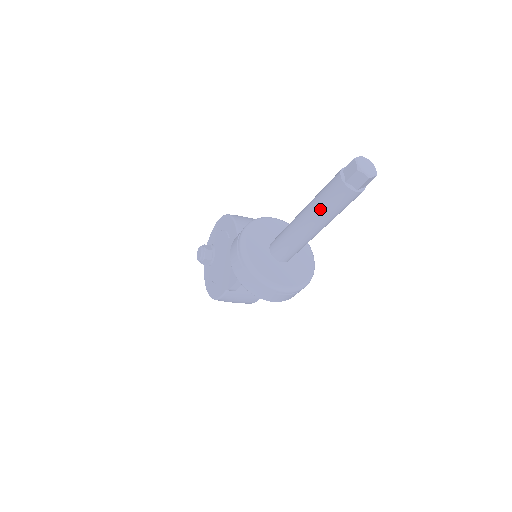
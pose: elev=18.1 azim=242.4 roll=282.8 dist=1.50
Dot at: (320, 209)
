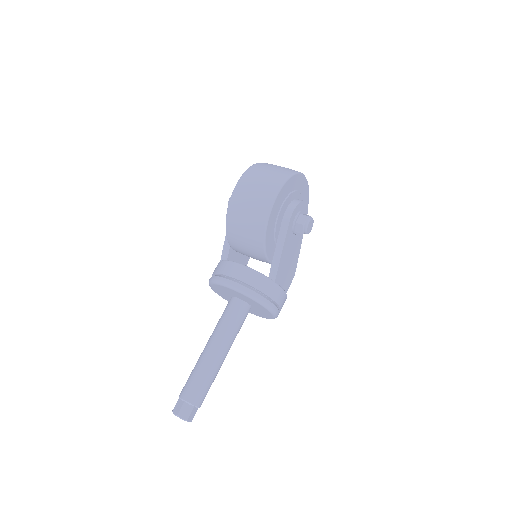
Dot at: occluded
